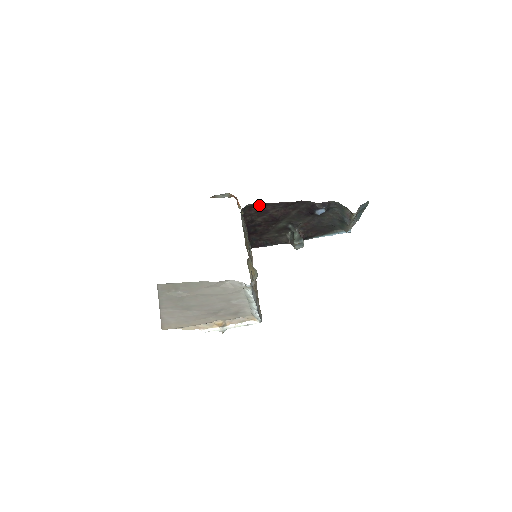
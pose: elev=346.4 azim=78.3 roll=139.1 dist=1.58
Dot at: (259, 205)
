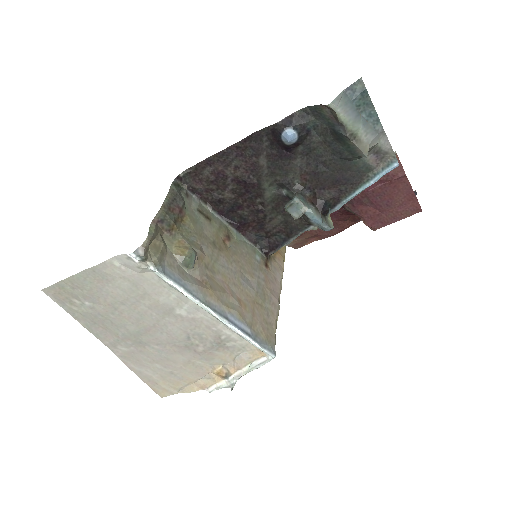
Dot at: (202, 167)
